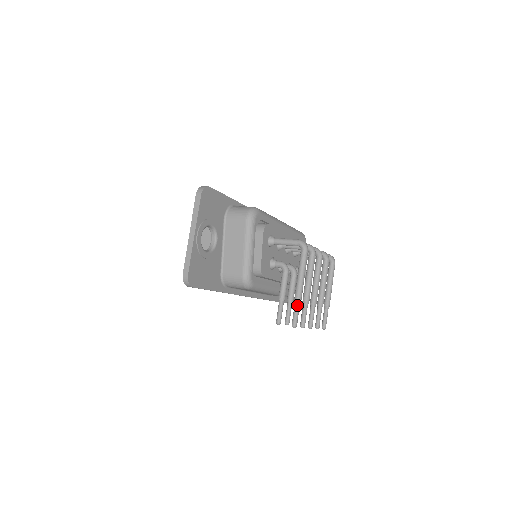
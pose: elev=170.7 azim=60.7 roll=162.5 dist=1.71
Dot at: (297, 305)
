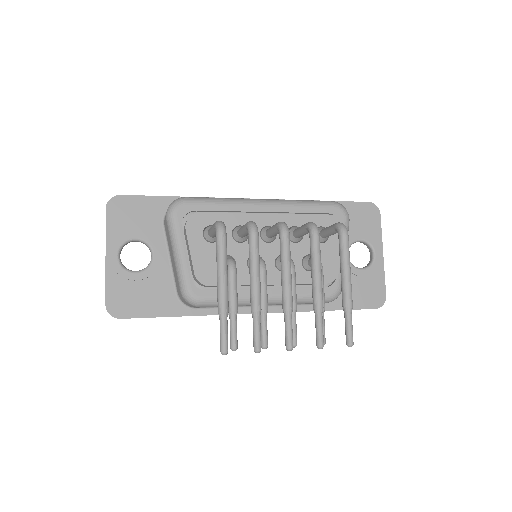
Dot at: (220, 319)
